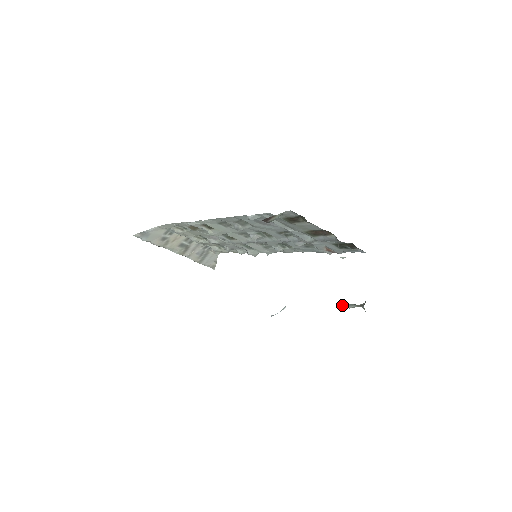
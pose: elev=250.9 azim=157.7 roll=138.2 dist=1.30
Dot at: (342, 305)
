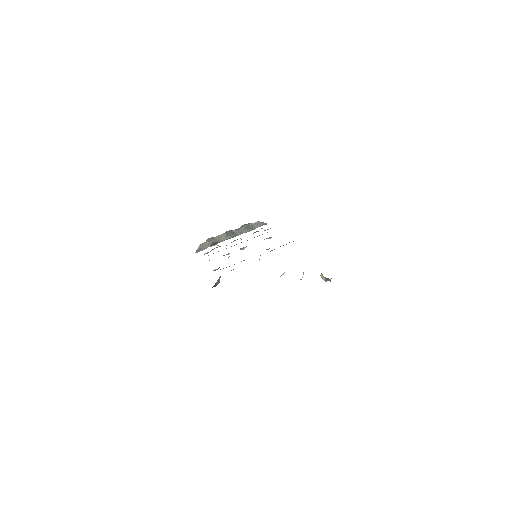
Dot at: occluded
